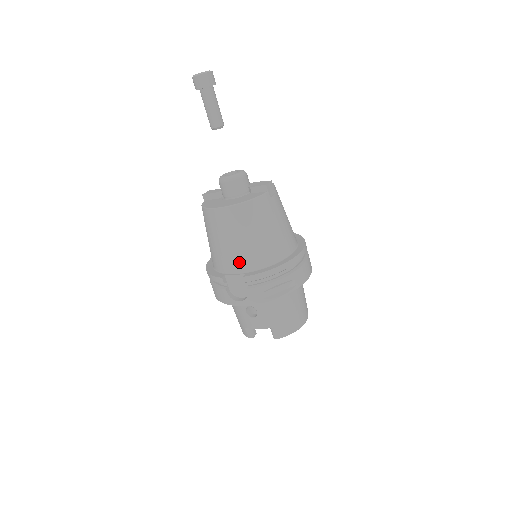
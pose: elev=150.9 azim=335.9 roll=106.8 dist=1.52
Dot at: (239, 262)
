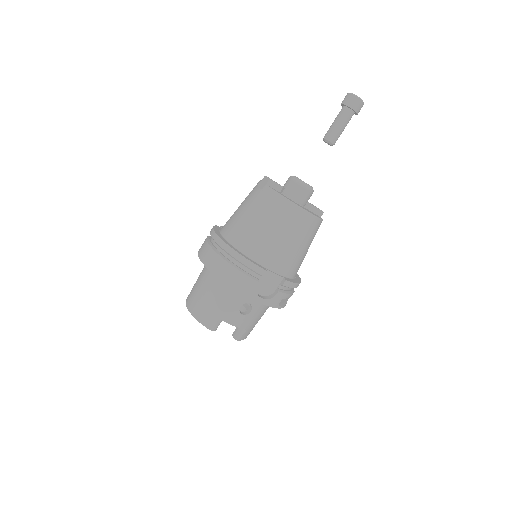
Dot at: (285, 264)
